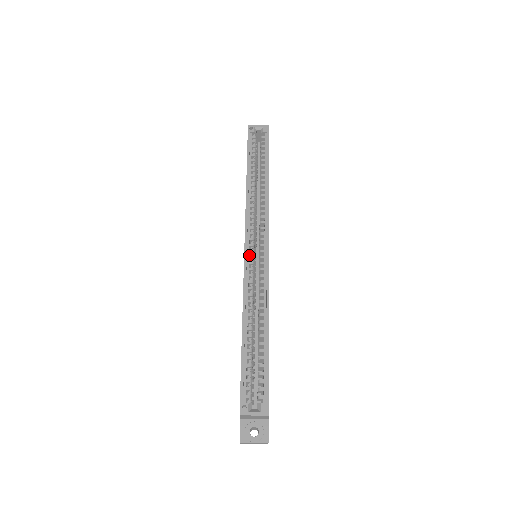
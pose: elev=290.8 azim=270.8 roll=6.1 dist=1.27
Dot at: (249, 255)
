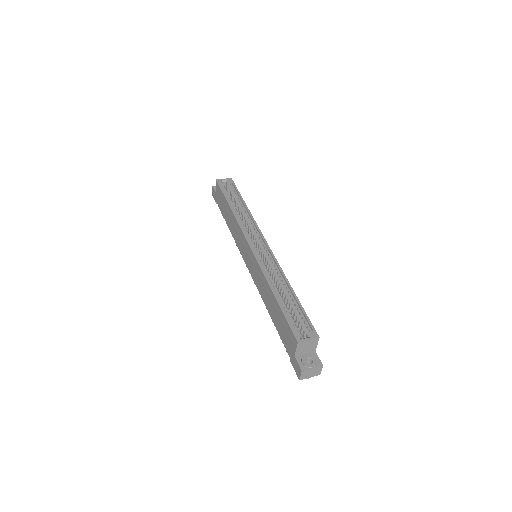
Dot at: occluded
